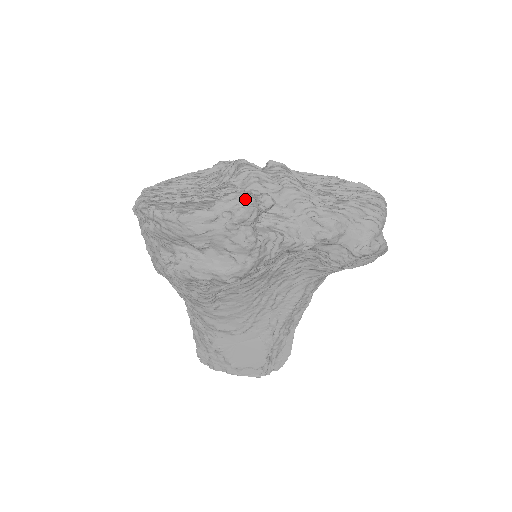
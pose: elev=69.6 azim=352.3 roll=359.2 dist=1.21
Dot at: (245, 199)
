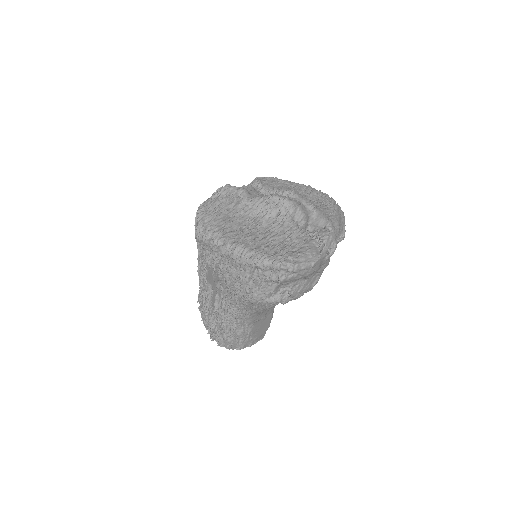
Dot at: (335, 237)
